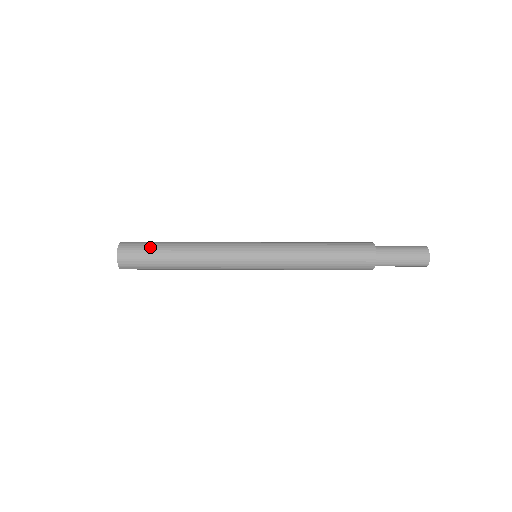
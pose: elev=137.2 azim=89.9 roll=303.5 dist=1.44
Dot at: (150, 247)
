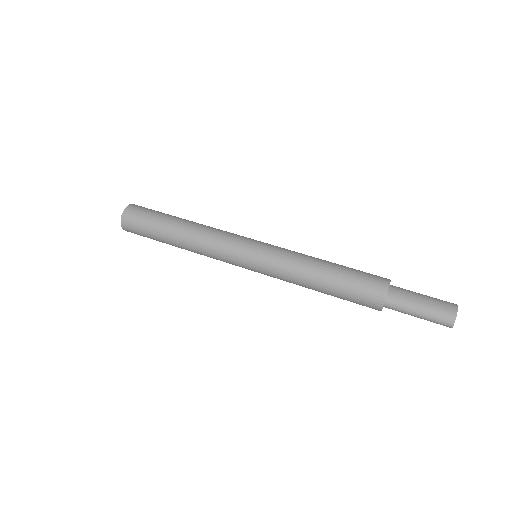
Dot at: (157, 212)
